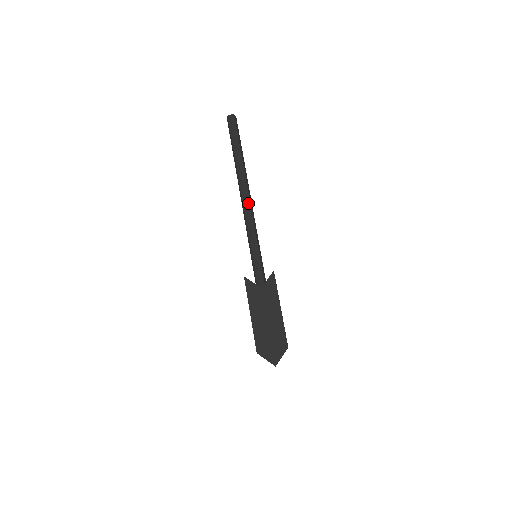
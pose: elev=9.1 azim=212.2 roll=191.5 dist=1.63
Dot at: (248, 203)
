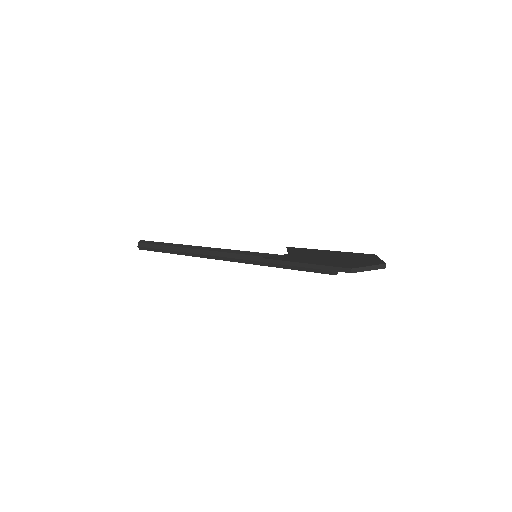
Dot at: (209, 247)
